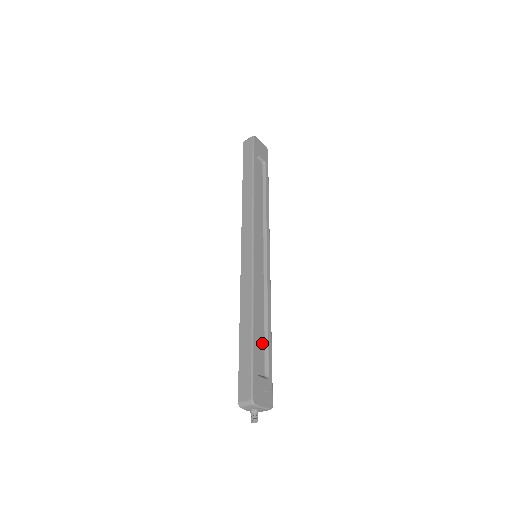
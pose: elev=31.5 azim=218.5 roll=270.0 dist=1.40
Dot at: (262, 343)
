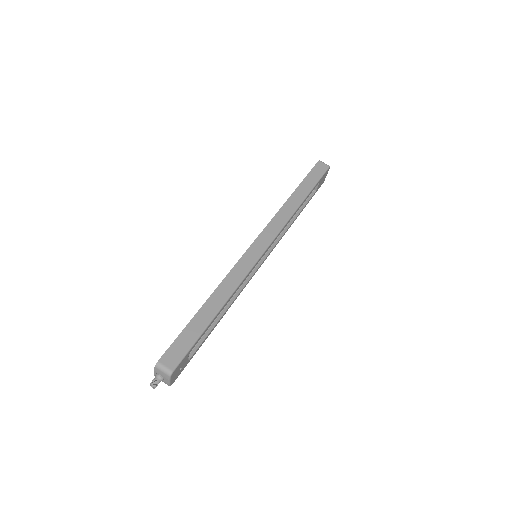
Dot at: (207, 329)
